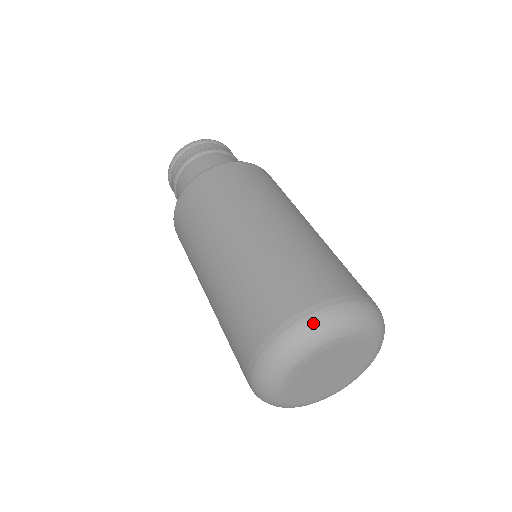
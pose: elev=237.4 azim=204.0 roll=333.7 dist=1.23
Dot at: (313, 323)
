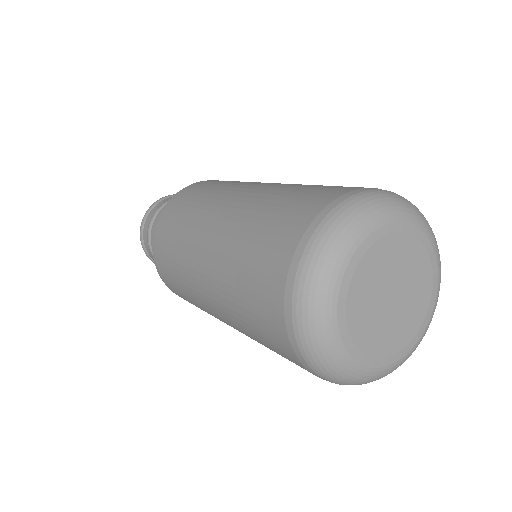
Dot at: (384, 194)
